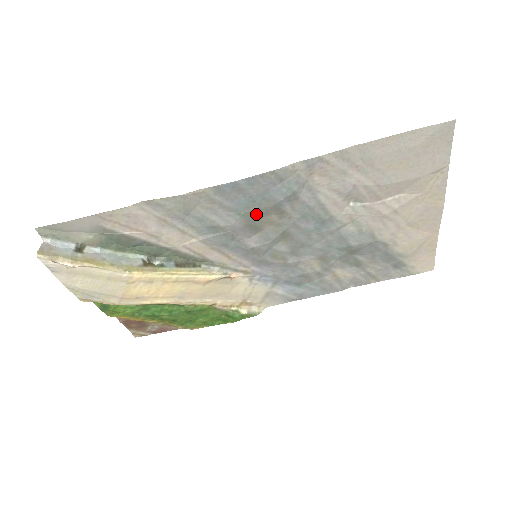
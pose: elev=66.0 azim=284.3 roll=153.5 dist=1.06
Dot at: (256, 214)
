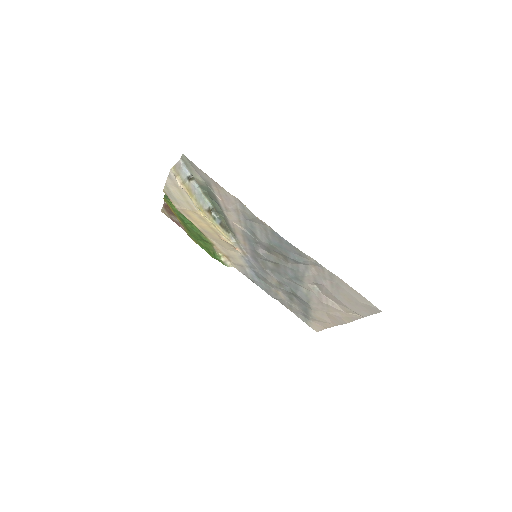
Dot at: (276, 250)
